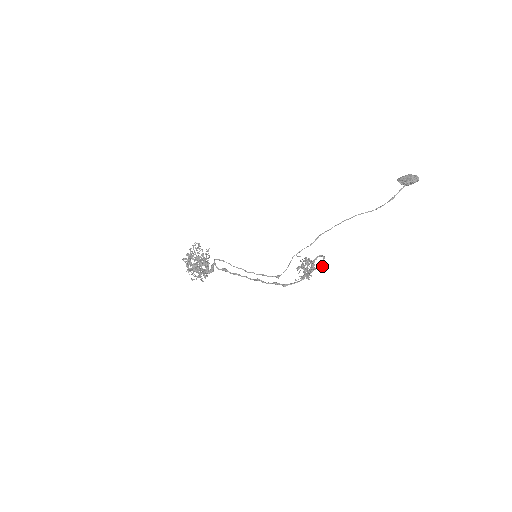
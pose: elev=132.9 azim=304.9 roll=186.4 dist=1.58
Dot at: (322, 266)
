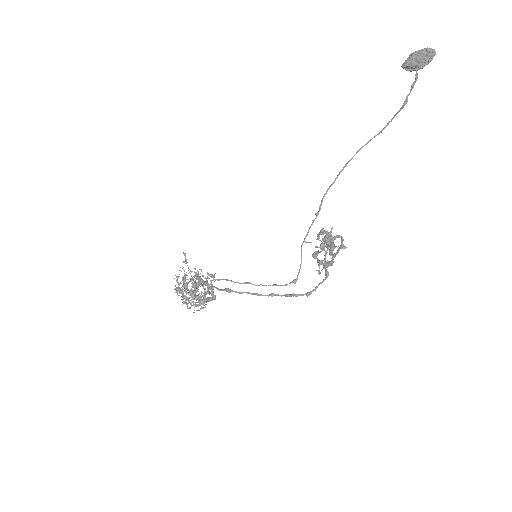
Dot at: (344, 248)
